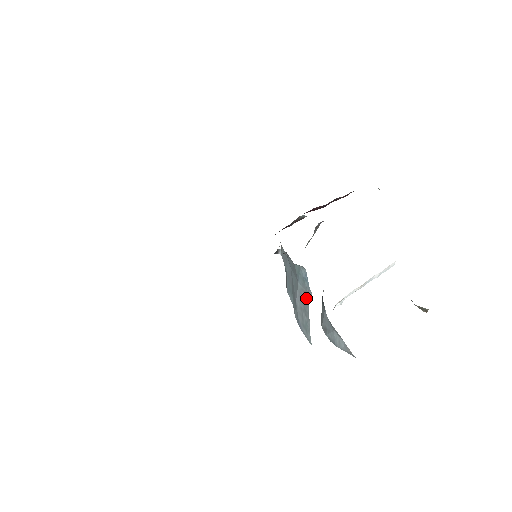
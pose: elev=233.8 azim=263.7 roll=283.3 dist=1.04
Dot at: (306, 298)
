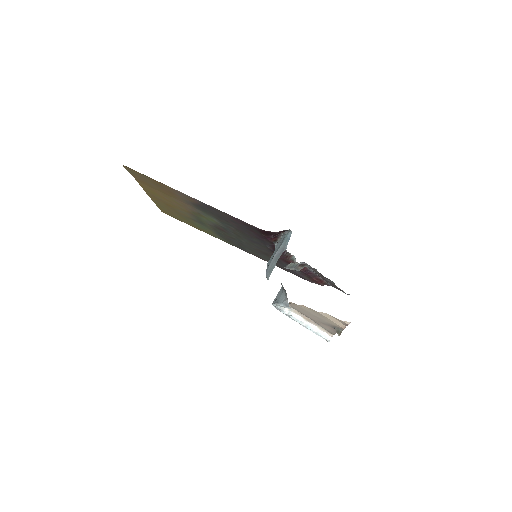
Dot at: (282, 251)
